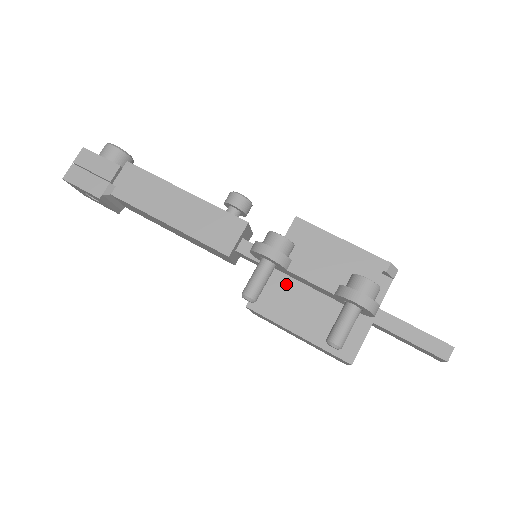
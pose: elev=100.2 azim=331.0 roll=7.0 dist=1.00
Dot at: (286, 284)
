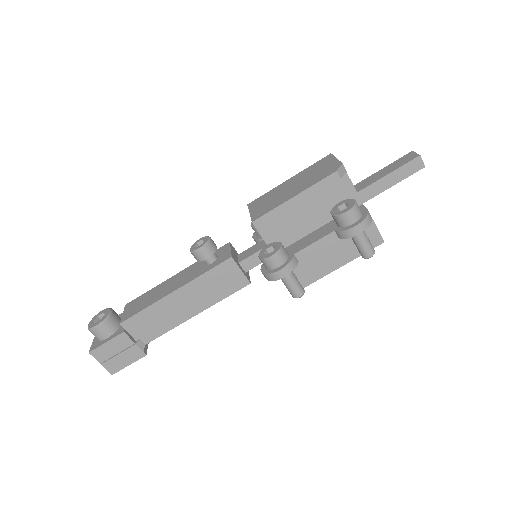
Dot at: occluded
